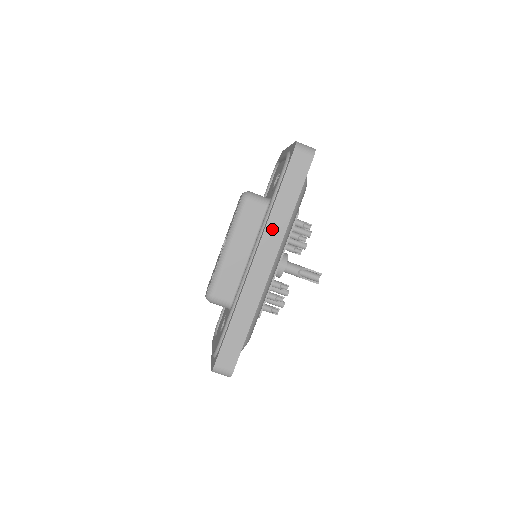
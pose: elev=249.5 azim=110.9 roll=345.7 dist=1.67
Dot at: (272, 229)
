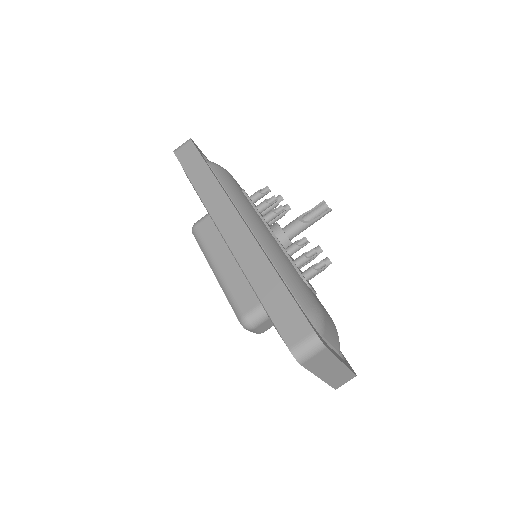
Dot at: (211, 201)
